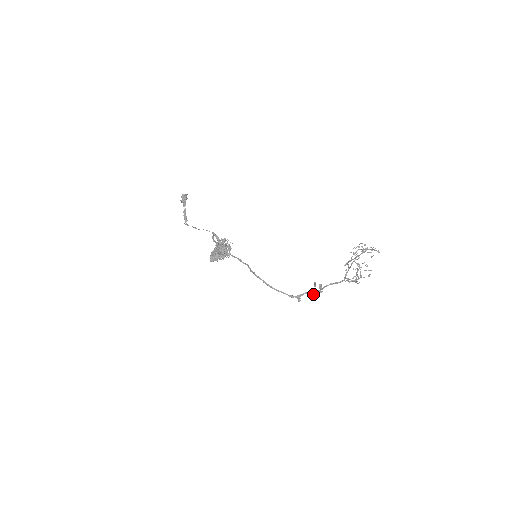
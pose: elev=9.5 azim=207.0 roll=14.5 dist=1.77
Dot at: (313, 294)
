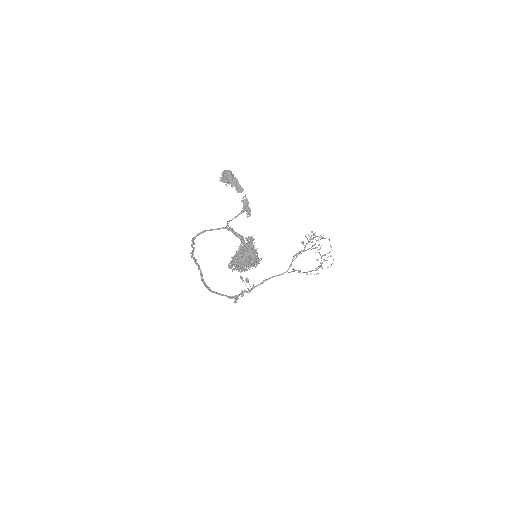
Dot at: (250, 291)
